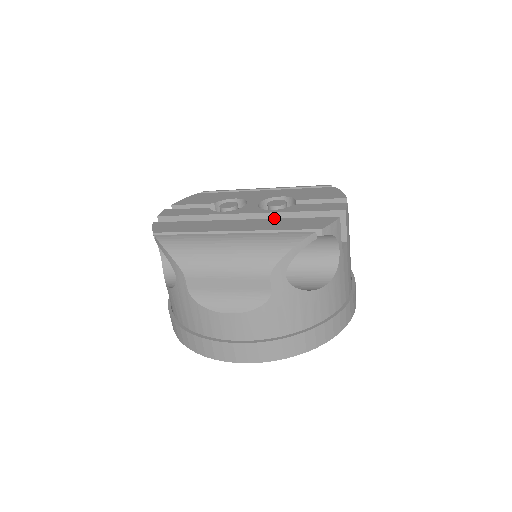
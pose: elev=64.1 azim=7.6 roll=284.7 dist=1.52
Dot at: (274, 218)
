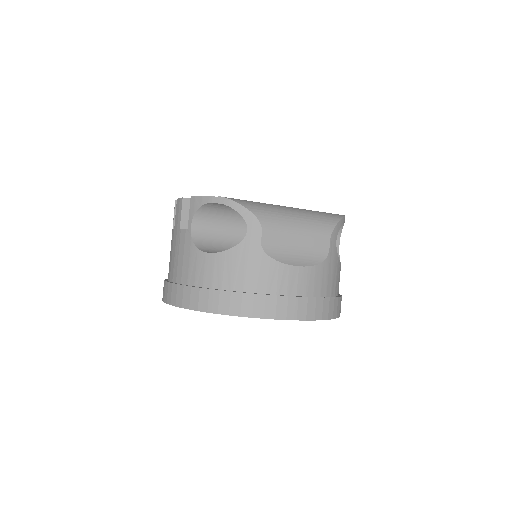
Dot at: occluded
